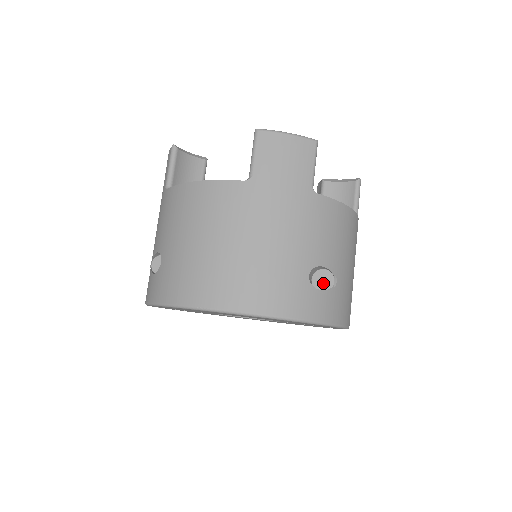
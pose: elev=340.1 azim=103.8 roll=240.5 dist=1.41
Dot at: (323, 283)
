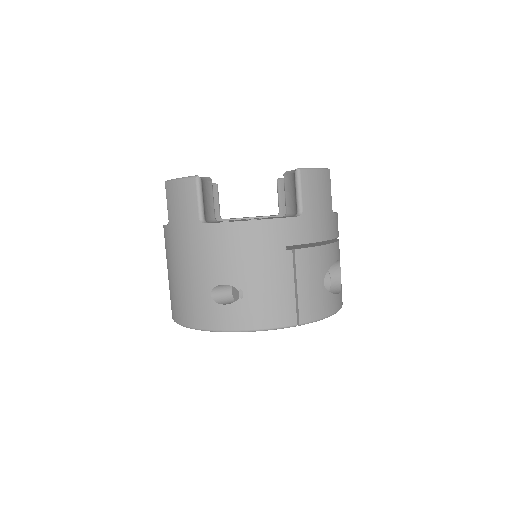
Dot at: (236, 295)
